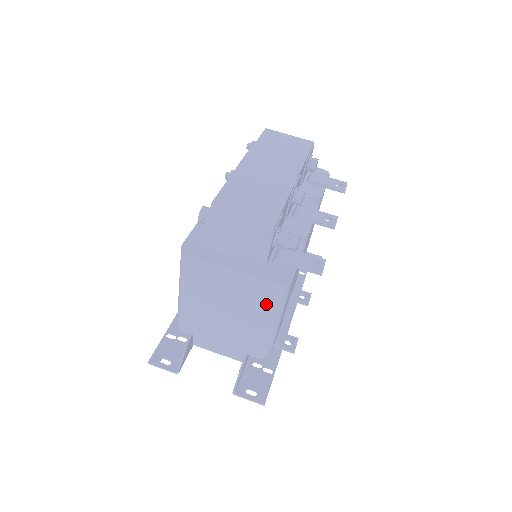
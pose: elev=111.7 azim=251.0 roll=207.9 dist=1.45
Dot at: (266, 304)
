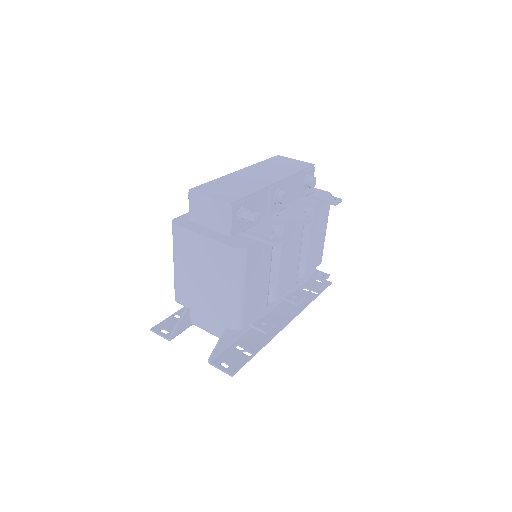
Dot at: (228, 268)
